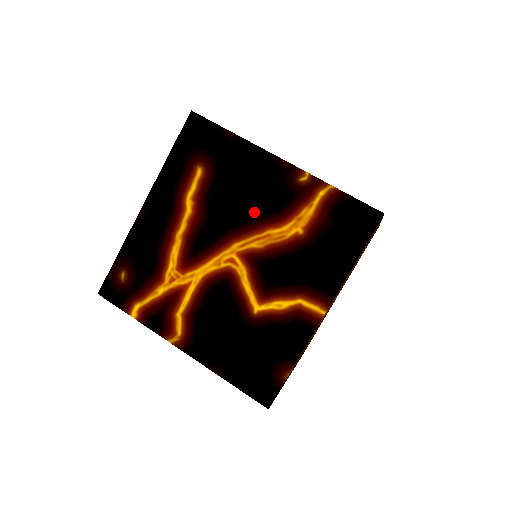
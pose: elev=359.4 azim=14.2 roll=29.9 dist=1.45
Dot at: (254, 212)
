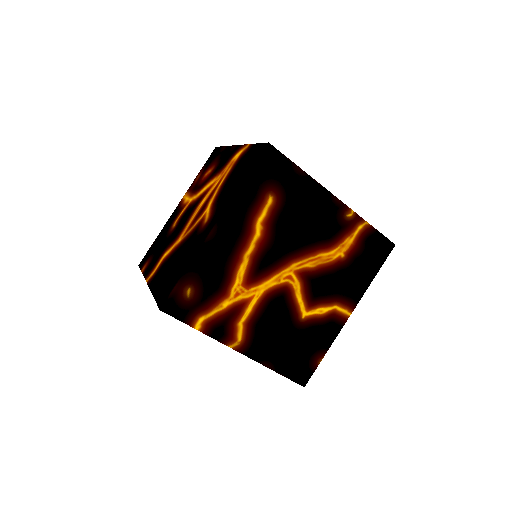
Dot at: (311, 239)
